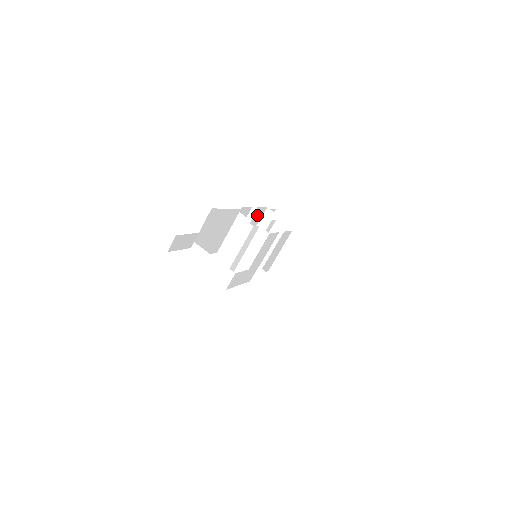
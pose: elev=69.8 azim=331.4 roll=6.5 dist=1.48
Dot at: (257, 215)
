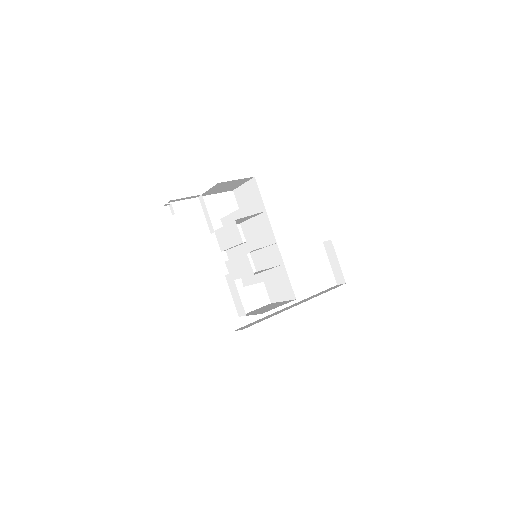
Dot at: (248, 245)
